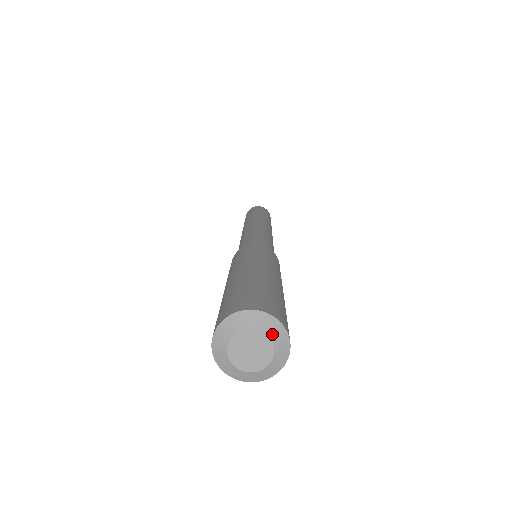
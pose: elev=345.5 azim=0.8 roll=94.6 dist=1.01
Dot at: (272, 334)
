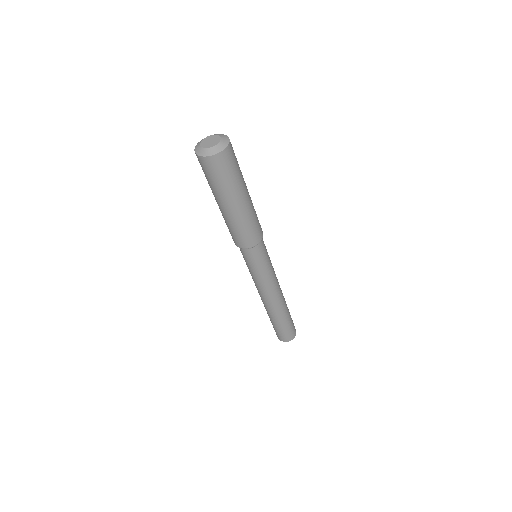
Dot at: (217, 135)
